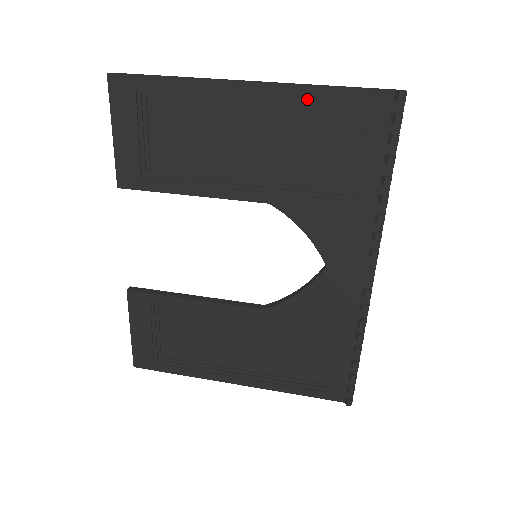
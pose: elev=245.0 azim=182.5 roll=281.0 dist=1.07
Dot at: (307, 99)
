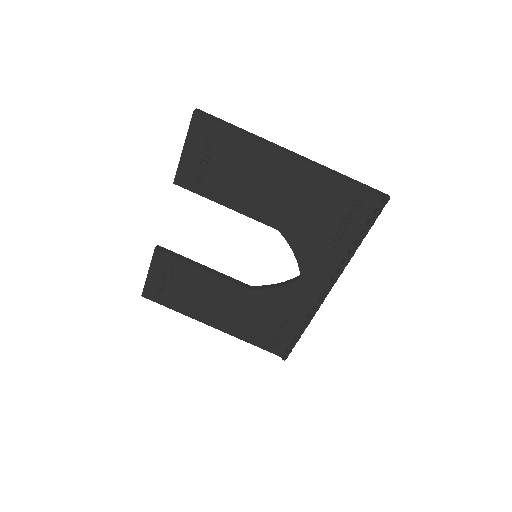
Dot at: (326, 179)
